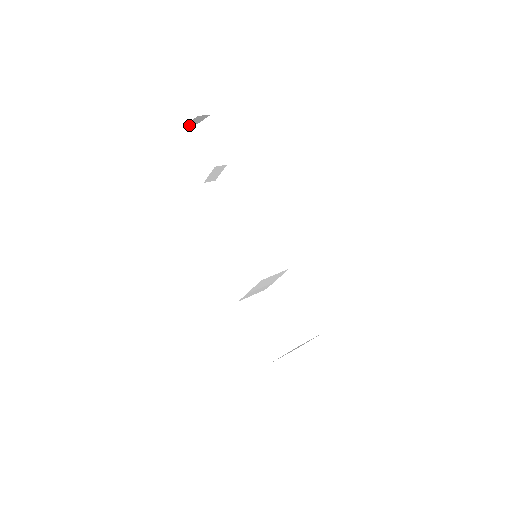
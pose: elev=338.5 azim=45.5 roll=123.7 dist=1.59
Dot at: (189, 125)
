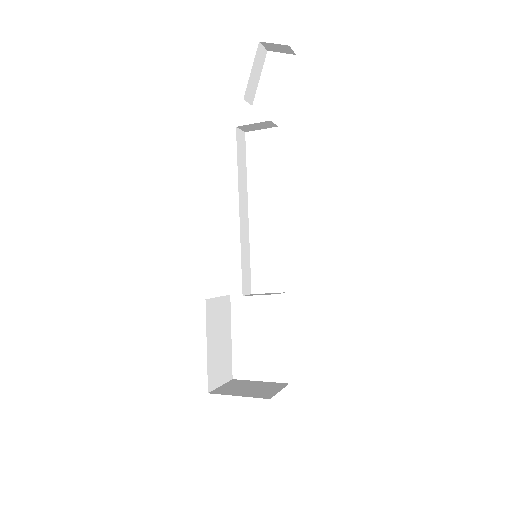
Dot at: (261, 45)
